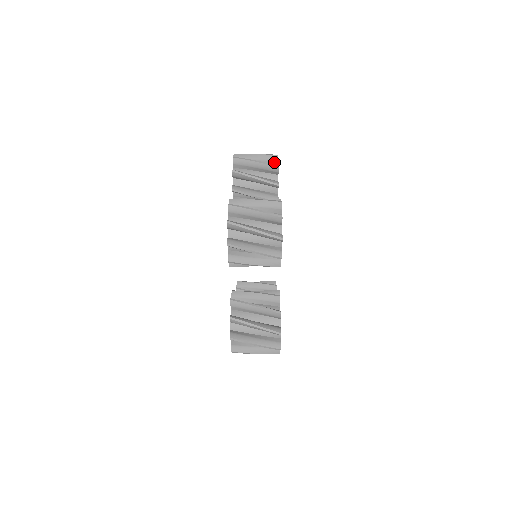
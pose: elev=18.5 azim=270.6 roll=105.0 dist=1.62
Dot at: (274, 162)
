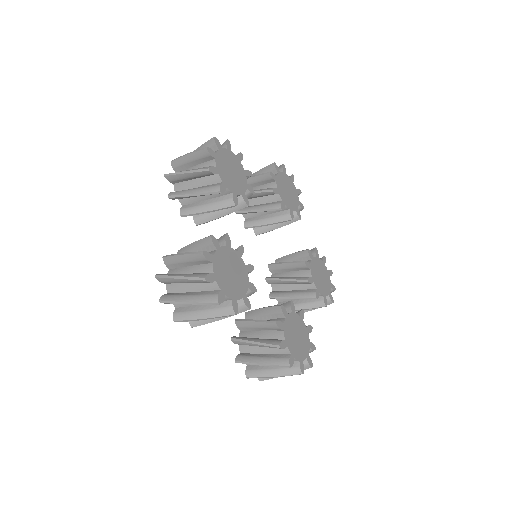
Dot at: (208, 157)
